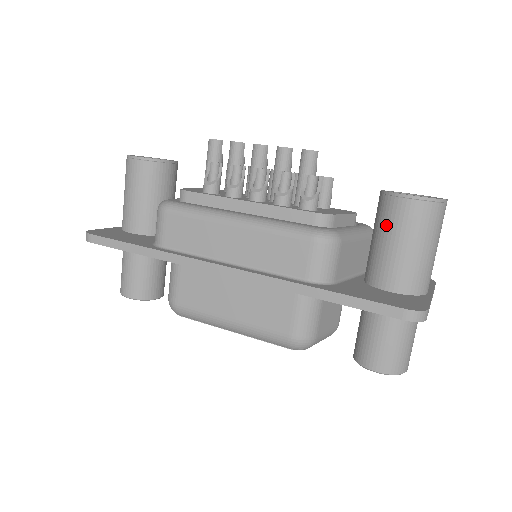
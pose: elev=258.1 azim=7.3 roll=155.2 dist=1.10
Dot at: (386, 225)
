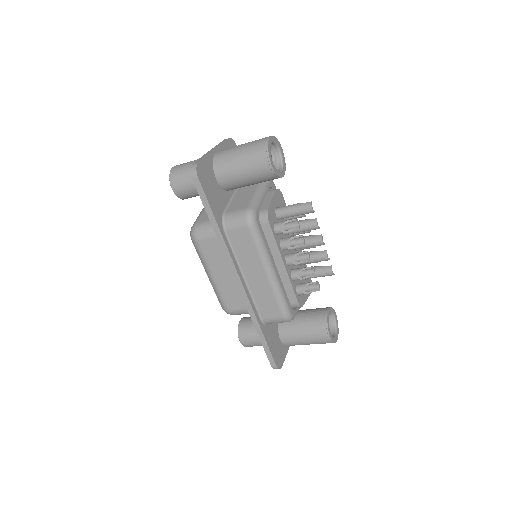
Dot at: (311, 328)
